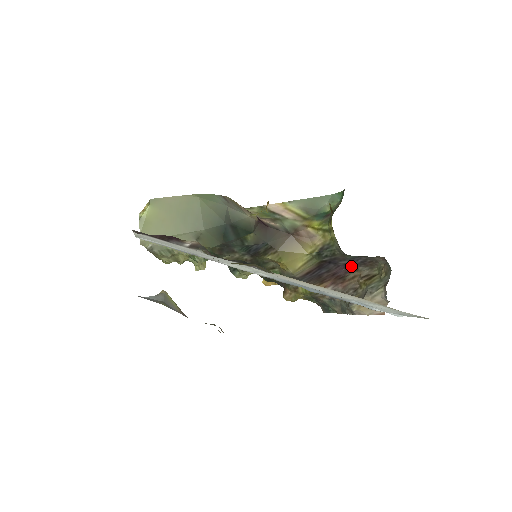
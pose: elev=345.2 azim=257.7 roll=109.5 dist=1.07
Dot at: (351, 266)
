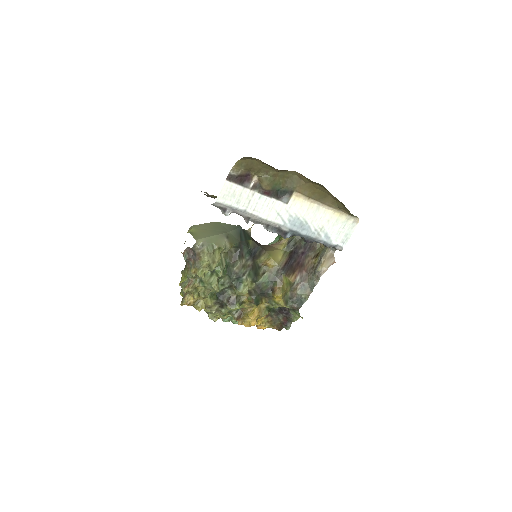
Dot at: (305, 254)
